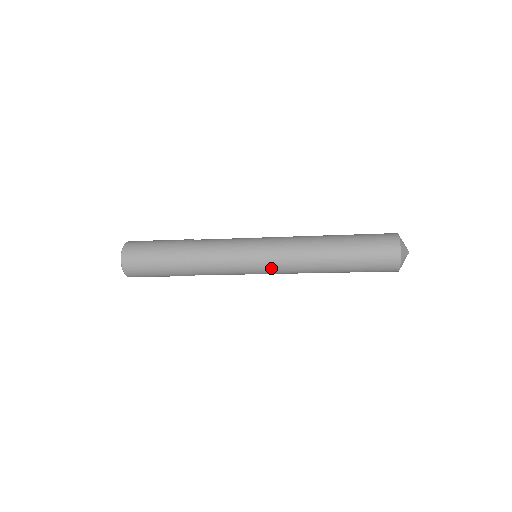
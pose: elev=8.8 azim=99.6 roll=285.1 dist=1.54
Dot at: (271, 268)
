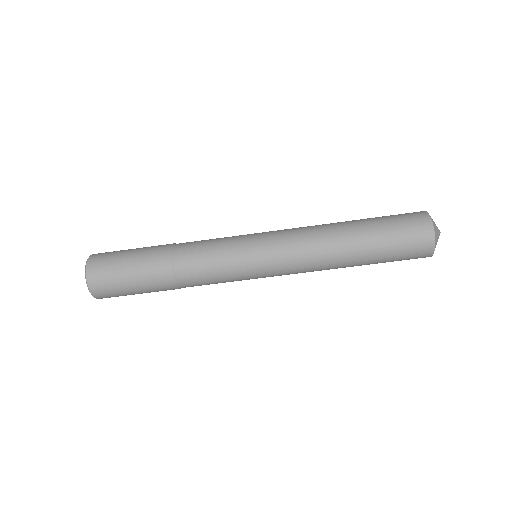
Dot at: (275, 248)
